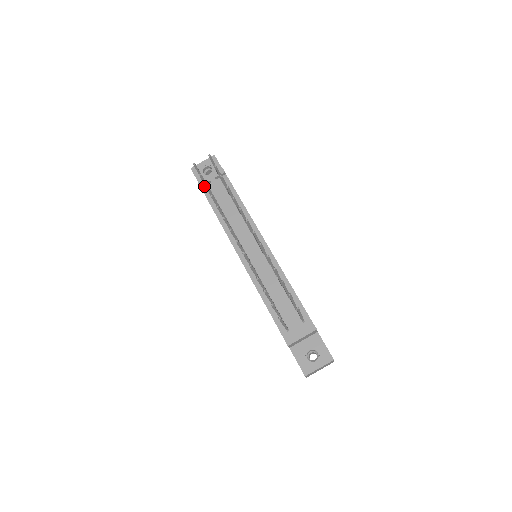
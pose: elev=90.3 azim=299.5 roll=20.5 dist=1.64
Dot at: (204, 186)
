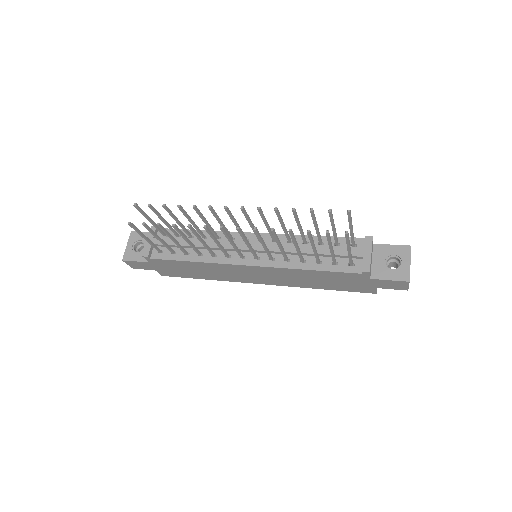
Dot at: (151, 255)
